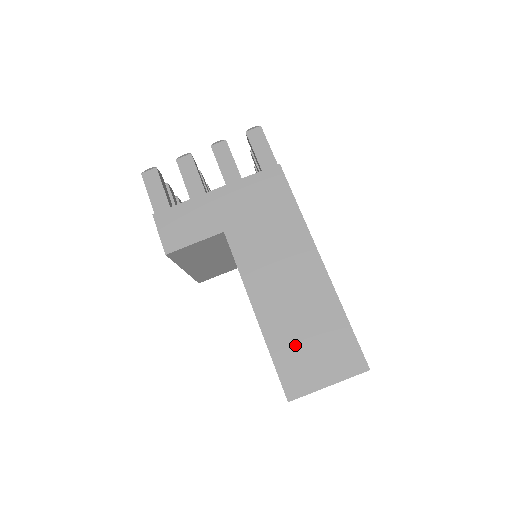
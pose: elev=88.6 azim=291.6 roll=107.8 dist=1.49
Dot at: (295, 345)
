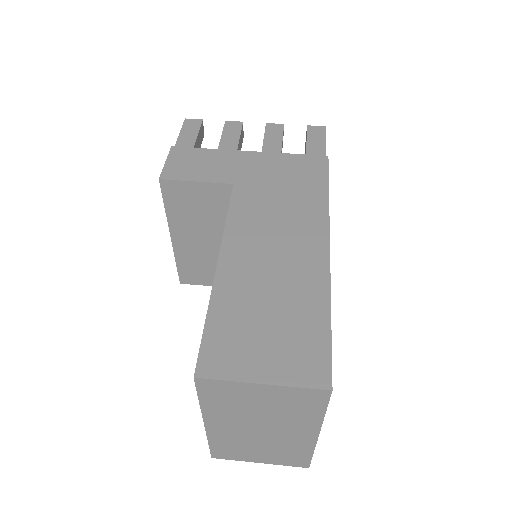
Dot at: (245, 316)
